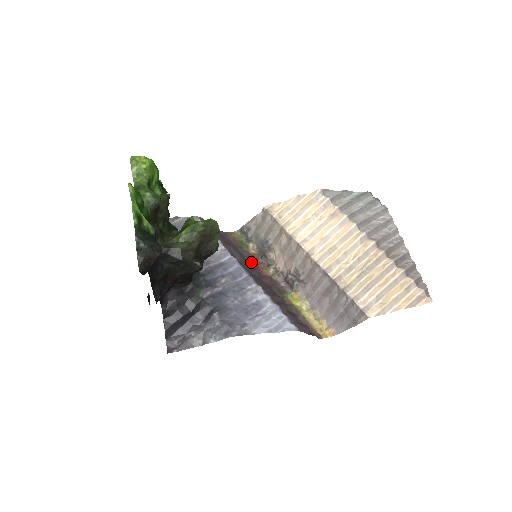
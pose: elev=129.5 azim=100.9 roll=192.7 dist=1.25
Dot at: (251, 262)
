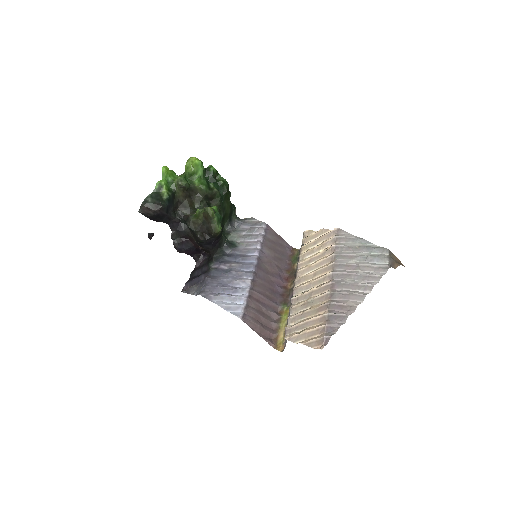
Dot at: (285, 273)
